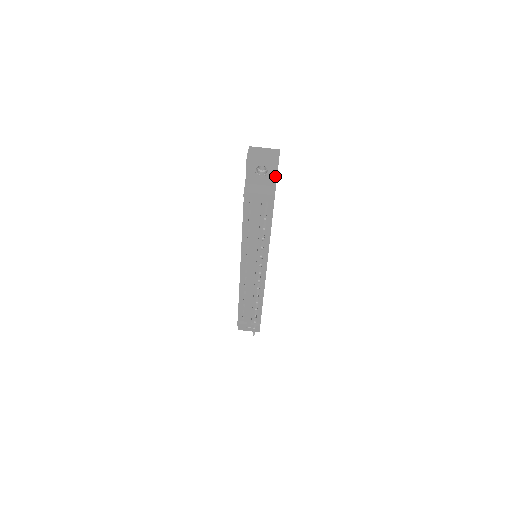
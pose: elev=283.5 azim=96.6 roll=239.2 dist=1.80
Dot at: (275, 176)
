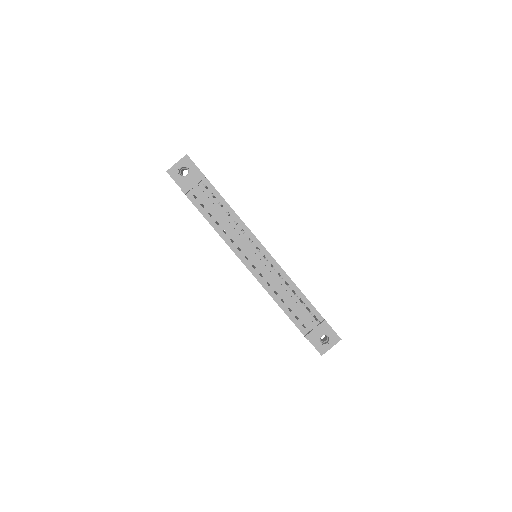
Dot at: (195, 167)
